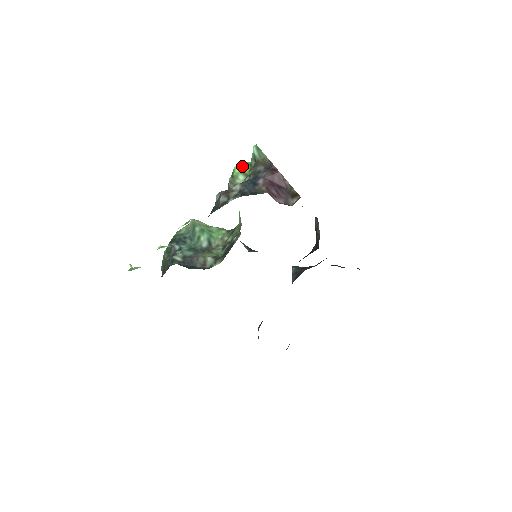
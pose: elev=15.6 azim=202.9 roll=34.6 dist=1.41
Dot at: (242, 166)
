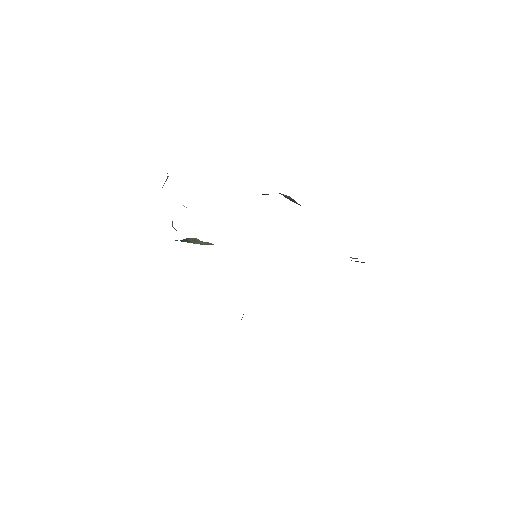
Dot at: occluded
